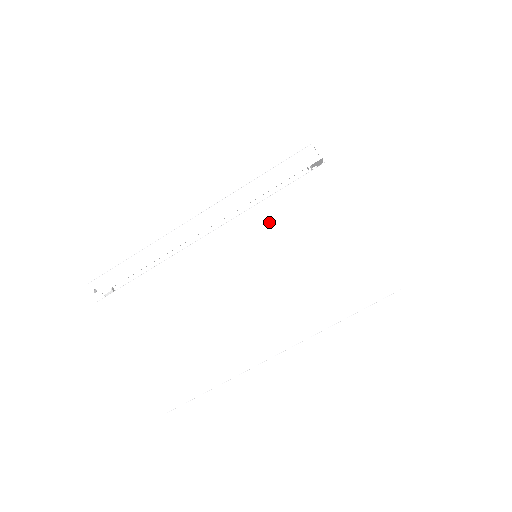
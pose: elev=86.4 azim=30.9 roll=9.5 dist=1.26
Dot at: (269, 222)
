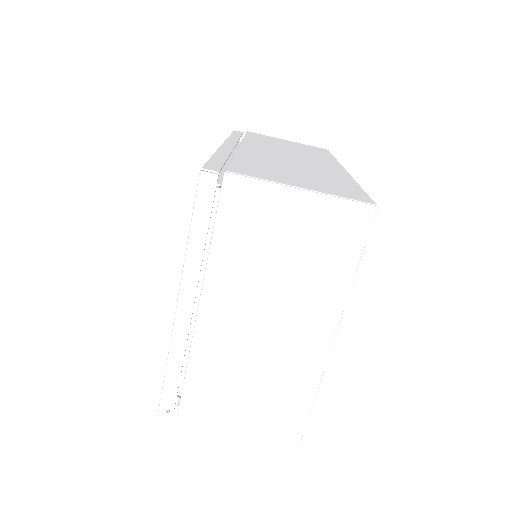
Dot at: (231, 256)
